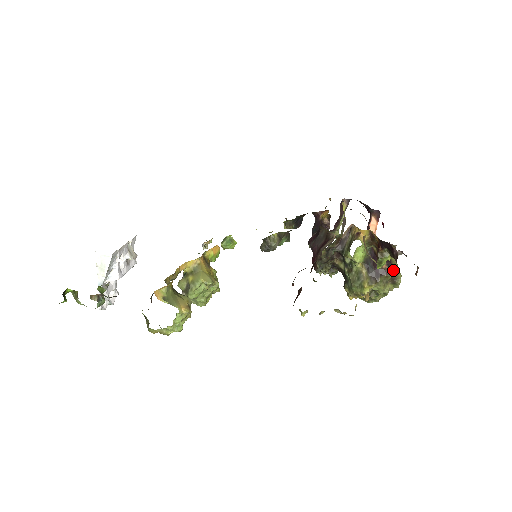
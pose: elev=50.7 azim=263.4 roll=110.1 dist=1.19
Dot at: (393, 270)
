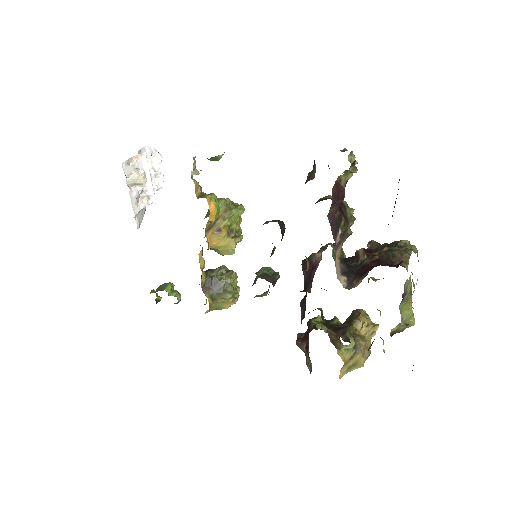
Dot at: (399, 332)
